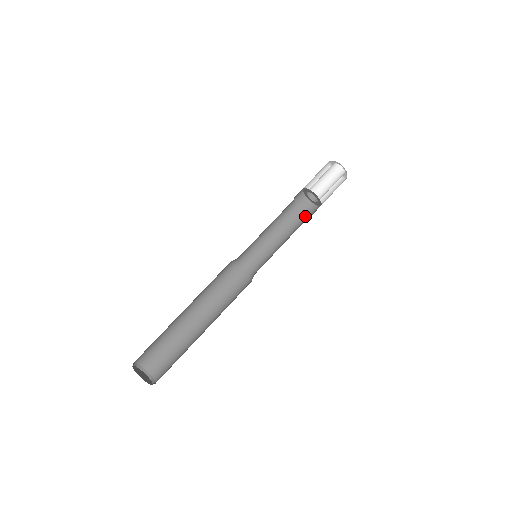
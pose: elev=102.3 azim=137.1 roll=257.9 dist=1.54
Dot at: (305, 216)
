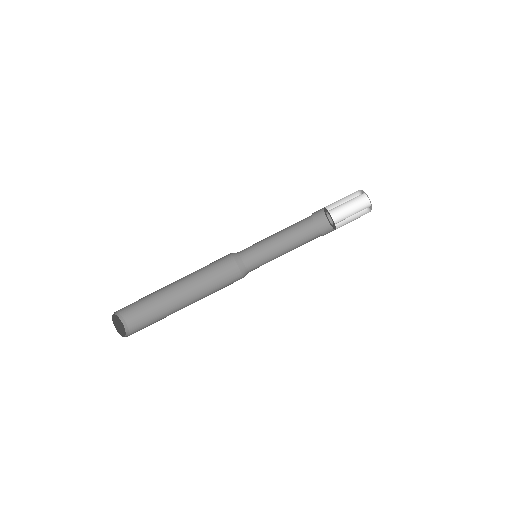
Dot at: (317, 234)
